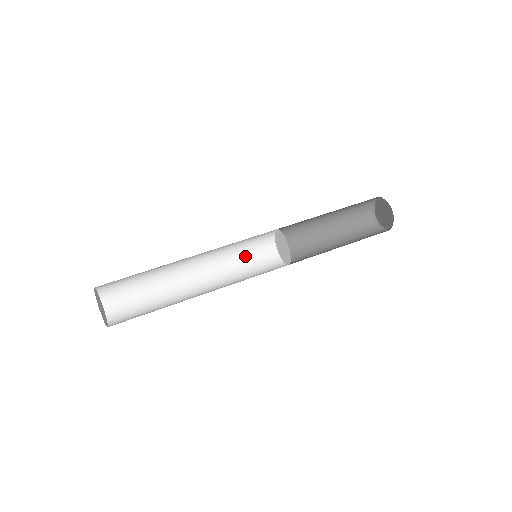
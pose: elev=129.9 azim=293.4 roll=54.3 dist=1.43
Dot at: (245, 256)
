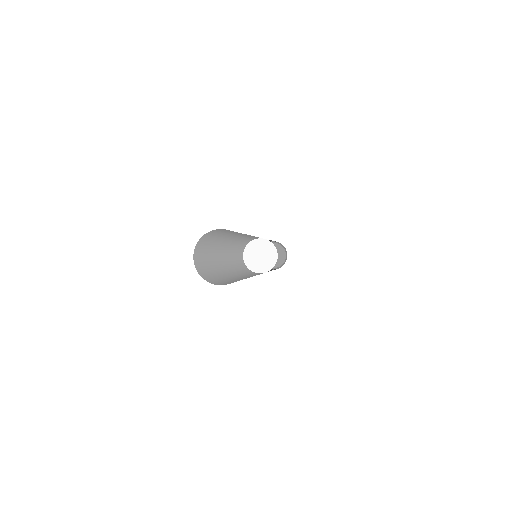
Dot at: (237, 262)
